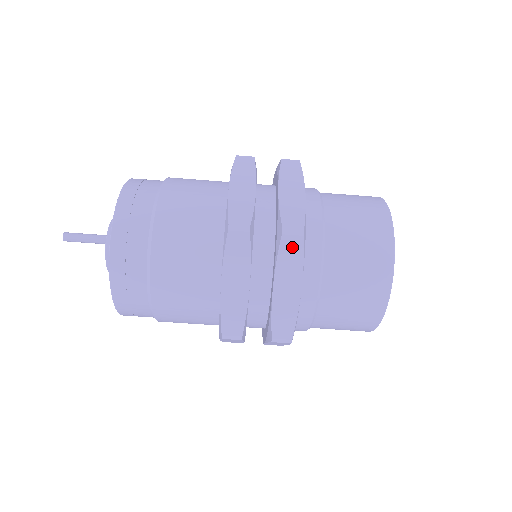
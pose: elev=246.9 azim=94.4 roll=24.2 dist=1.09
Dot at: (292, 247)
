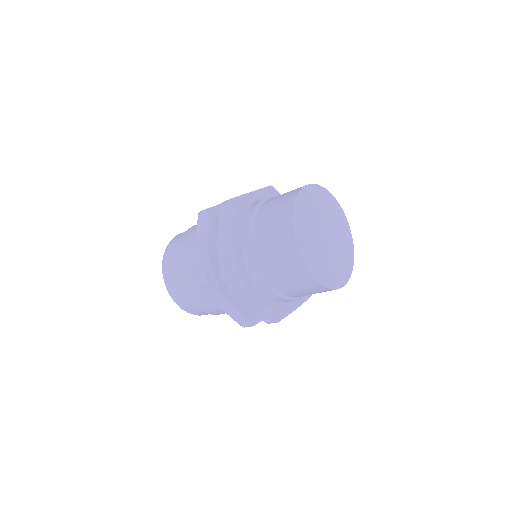
Dot at: (232, 283)
